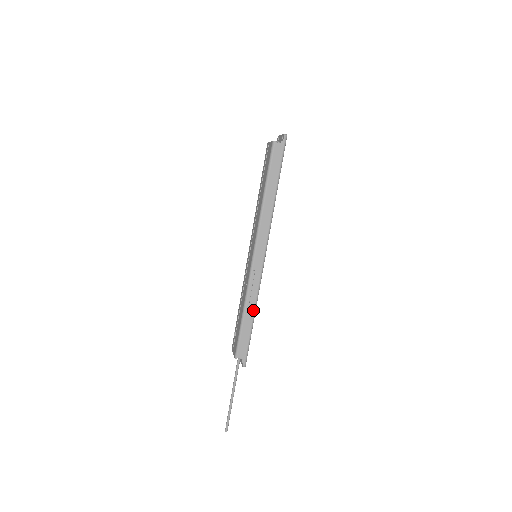
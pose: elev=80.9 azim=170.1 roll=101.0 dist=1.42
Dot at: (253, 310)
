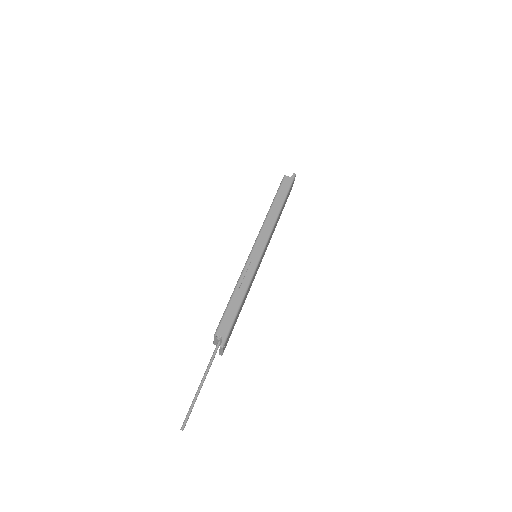
Dot at: (243, 292)
